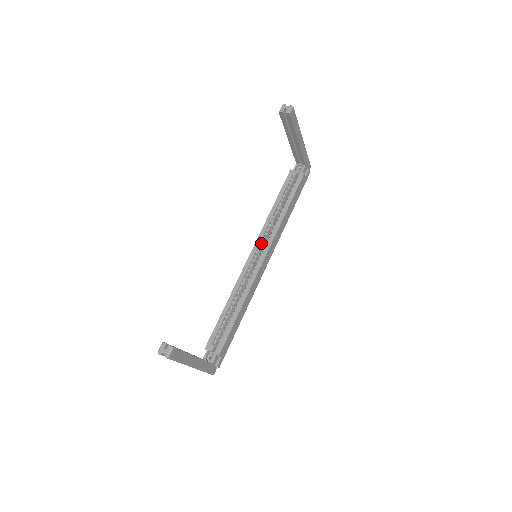
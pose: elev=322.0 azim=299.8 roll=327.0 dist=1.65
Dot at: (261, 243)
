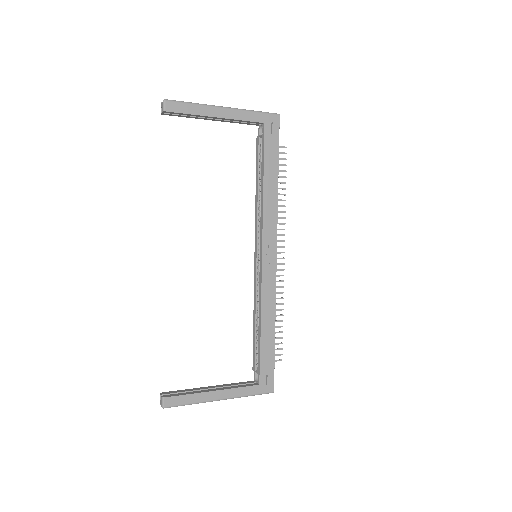
Dot at: (258, 238)
